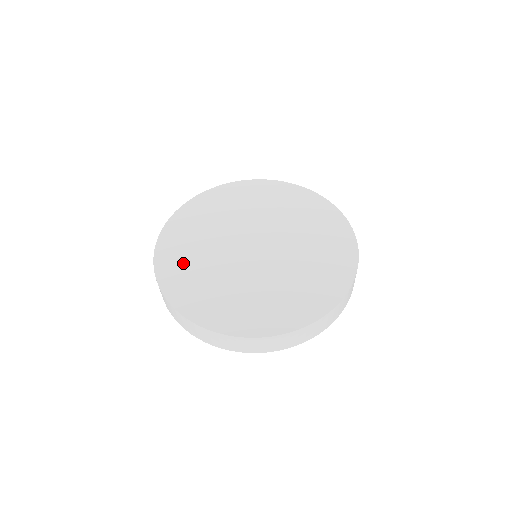
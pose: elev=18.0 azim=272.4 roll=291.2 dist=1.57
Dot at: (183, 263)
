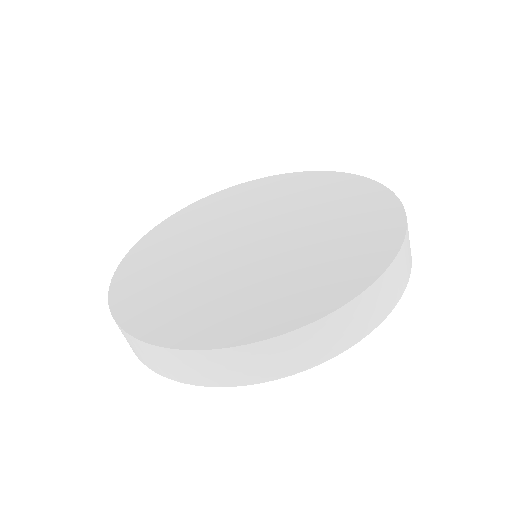
Dot at: (172, 235)
